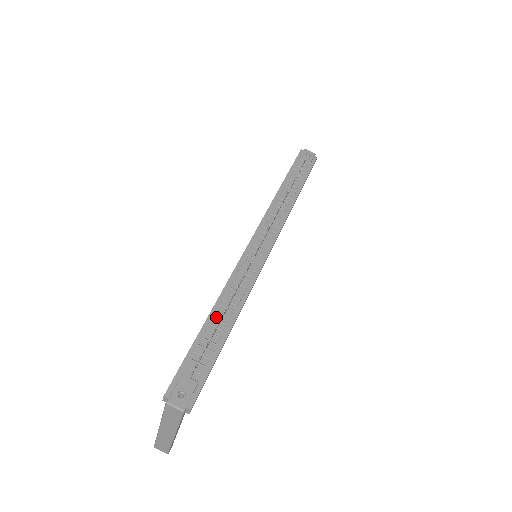
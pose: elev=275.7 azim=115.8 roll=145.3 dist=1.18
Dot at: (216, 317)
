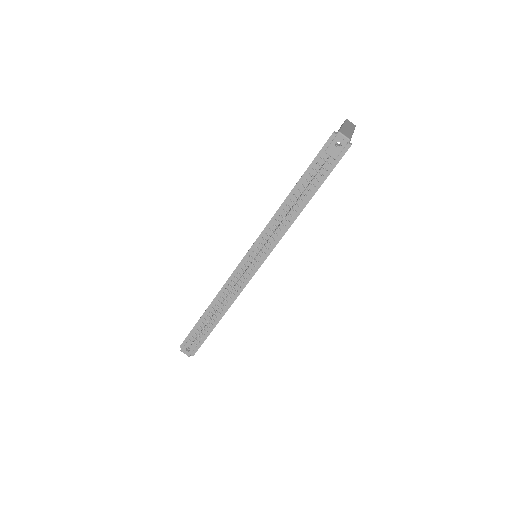
Dot at: (211, 311)
